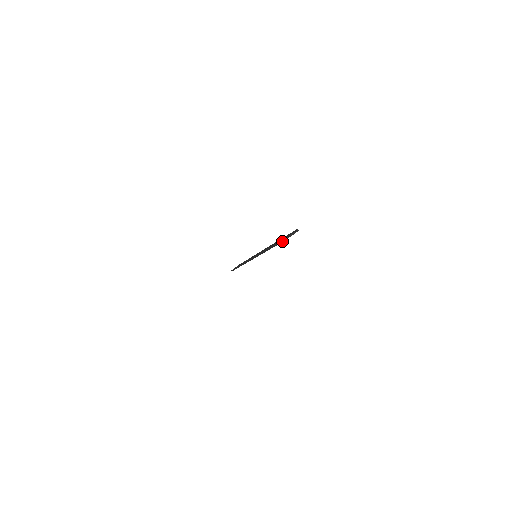
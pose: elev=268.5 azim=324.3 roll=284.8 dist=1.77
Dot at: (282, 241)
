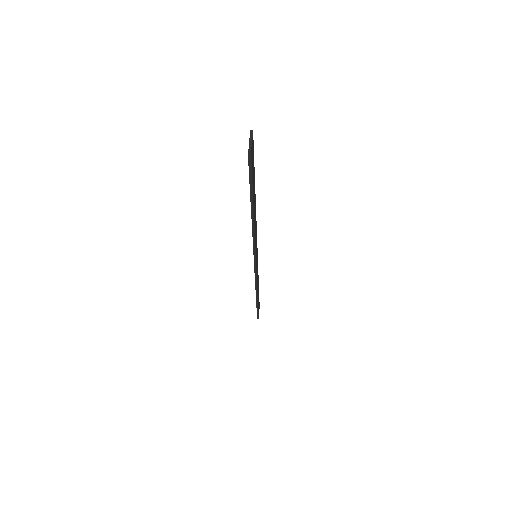
Dot at: (250, 161)
